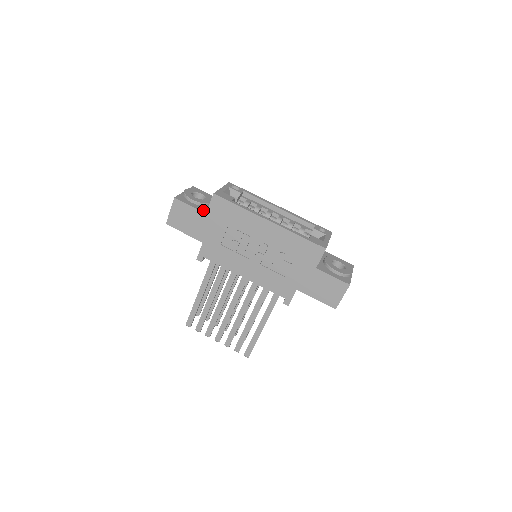
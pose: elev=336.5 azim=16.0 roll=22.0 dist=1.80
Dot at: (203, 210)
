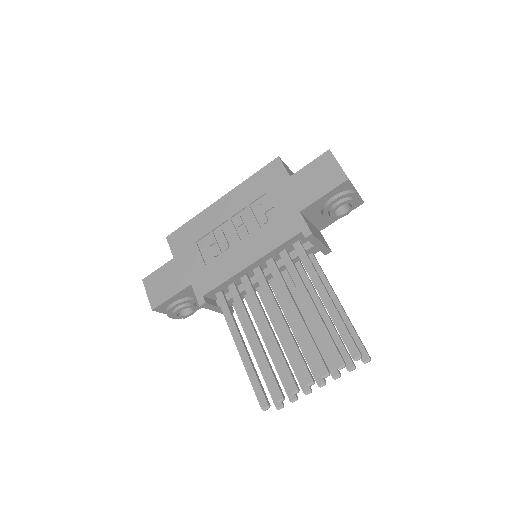
Dot at: (171, 262)
